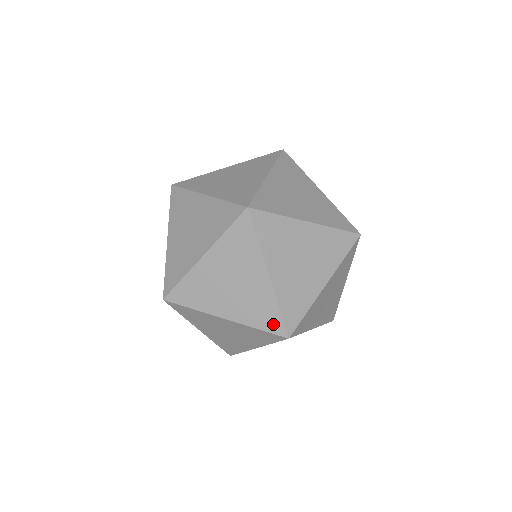
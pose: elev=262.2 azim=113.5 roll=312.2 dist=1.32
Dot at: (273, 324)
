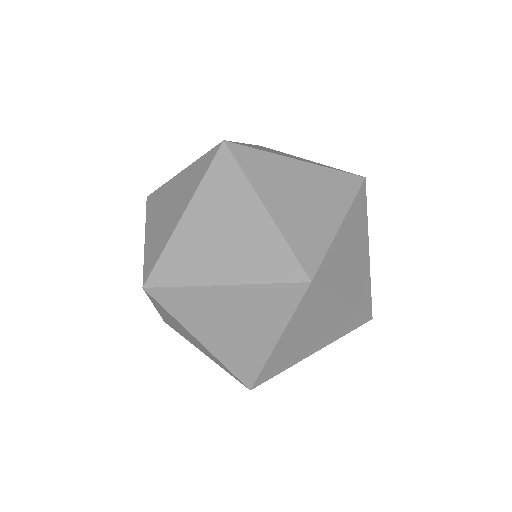
Dot at: (286, 269)
